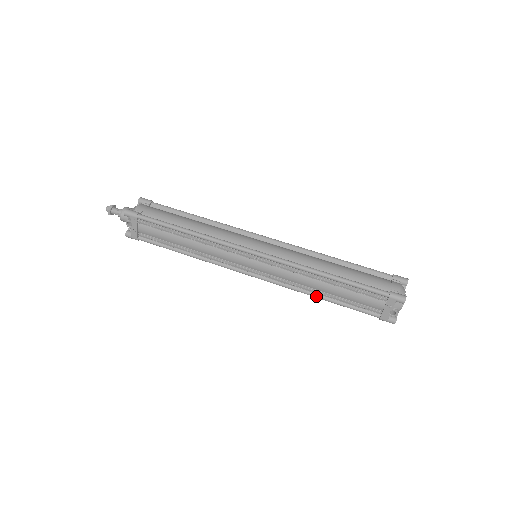
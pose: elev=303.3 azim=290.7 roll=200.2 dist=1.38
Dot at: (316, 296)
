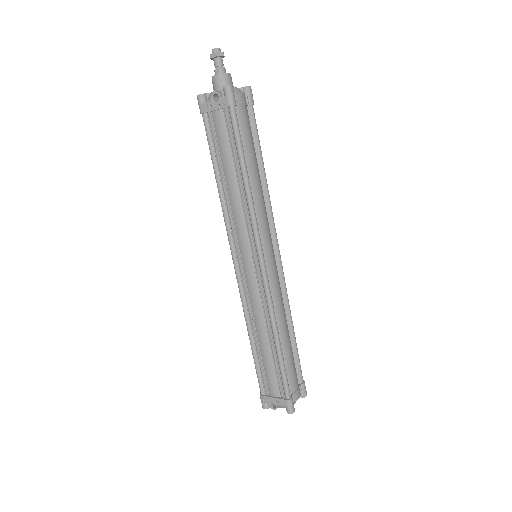
Dot at: (250, 334)
